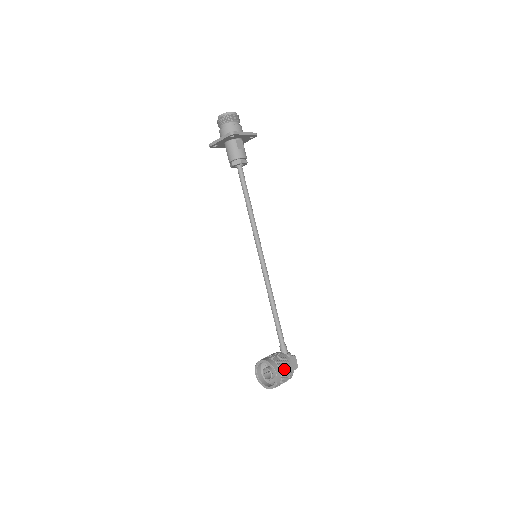
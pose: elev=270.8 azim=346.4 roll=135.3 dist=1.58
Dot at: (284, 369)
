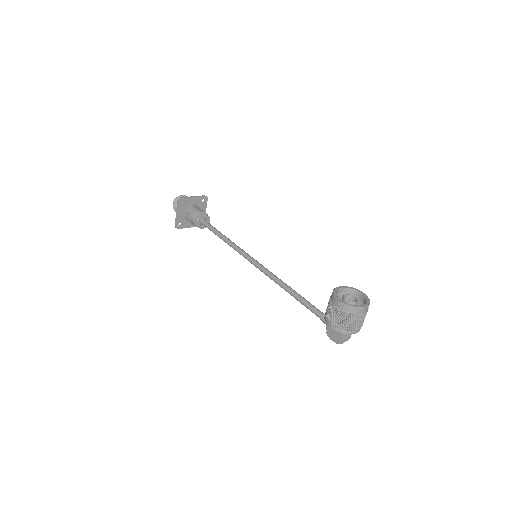
Dot at: (358, 303)
